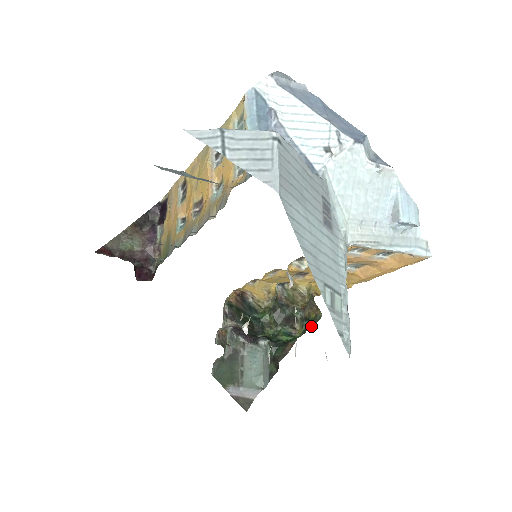
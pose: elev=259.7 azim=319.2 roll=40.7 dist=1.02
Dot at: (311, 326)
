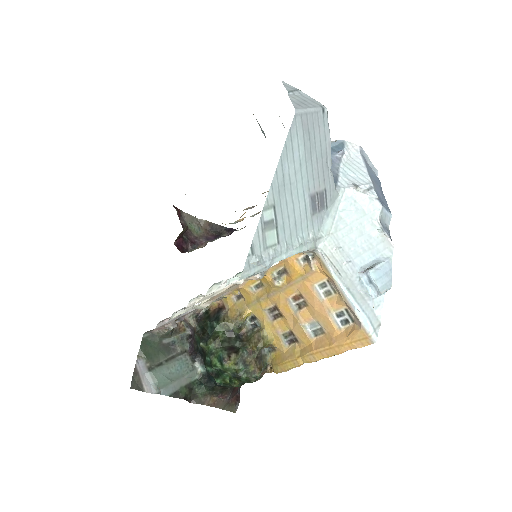
Dot at: (242, 377)
